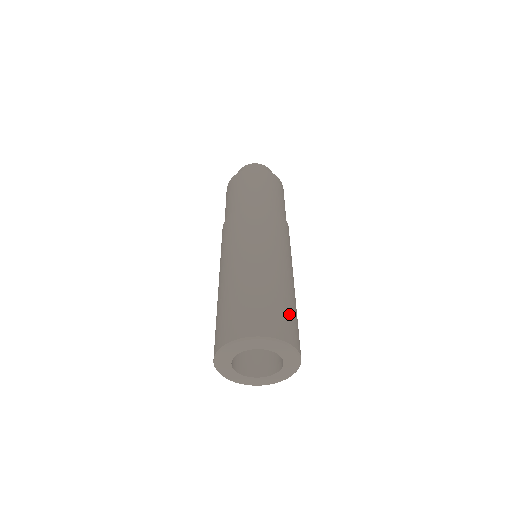
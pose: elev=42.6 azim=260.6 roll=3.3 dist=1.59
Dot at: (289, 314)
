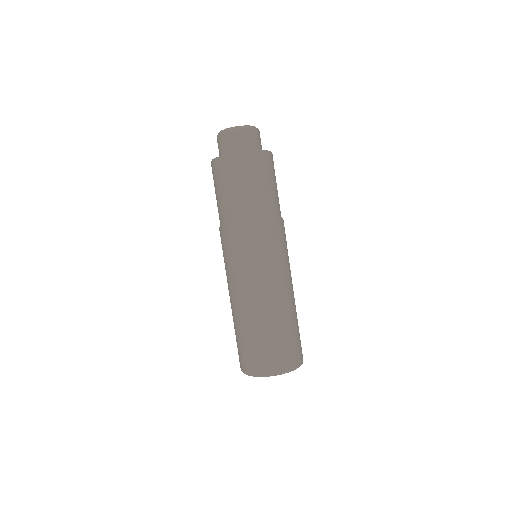
Dot at: (271, 347)
